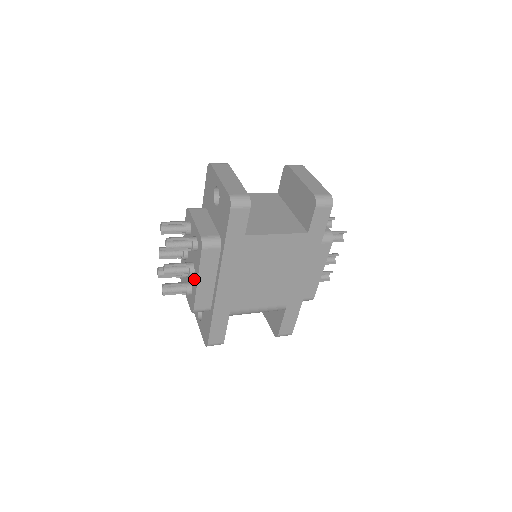
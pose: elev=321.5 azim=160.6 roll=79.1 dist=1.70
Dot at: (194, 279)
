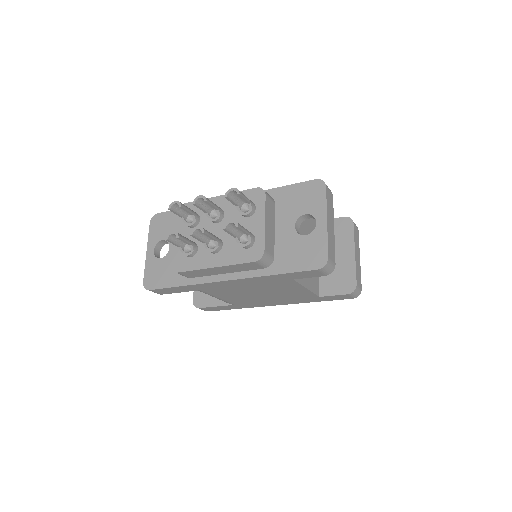
Dot at: (210, 257)
